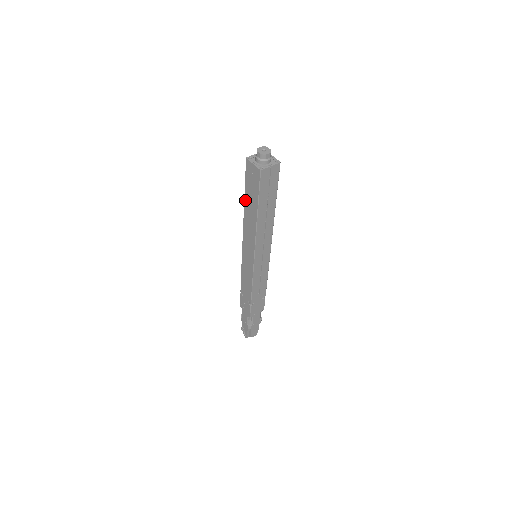
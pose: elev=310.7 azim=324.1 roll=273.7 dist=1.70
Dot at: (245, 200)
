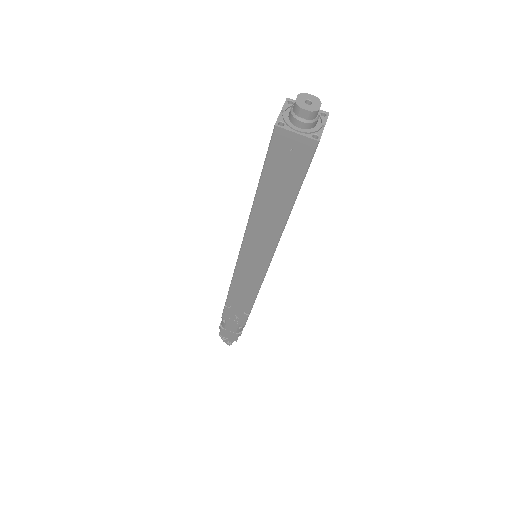
Dot at: (259, 193)
